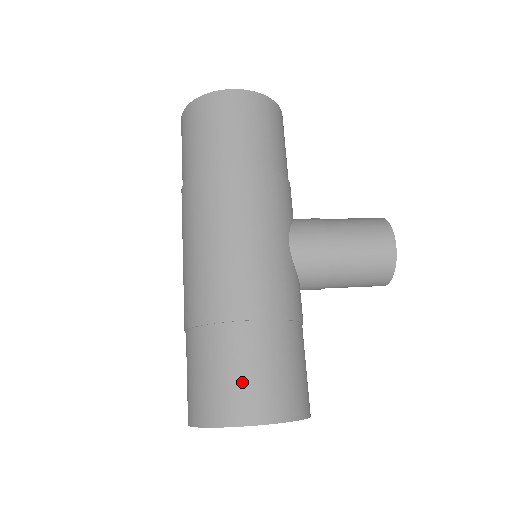
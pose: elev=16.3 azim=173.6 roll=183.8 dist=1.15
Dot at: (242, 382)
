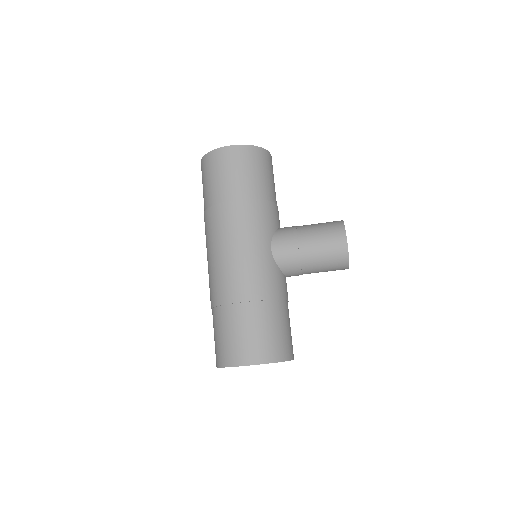
Dot at: (239, 340)
